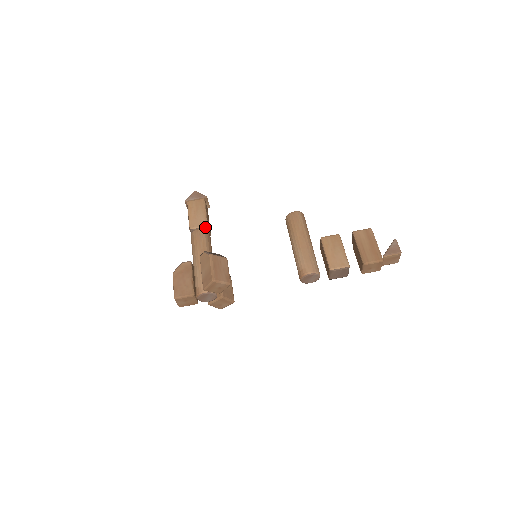
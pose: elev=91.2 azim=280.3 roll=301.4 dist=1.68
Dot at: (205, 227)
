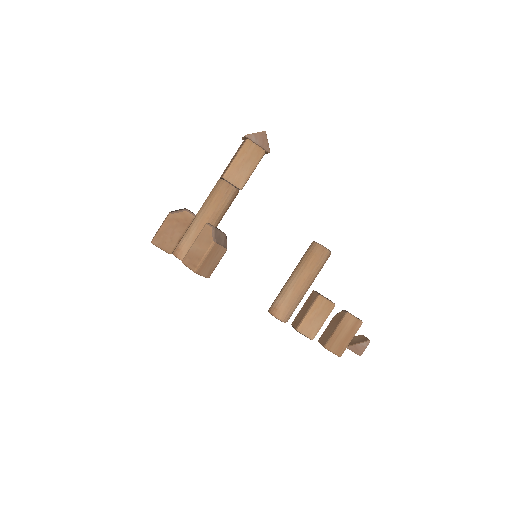
Dot at: (238, 188)
